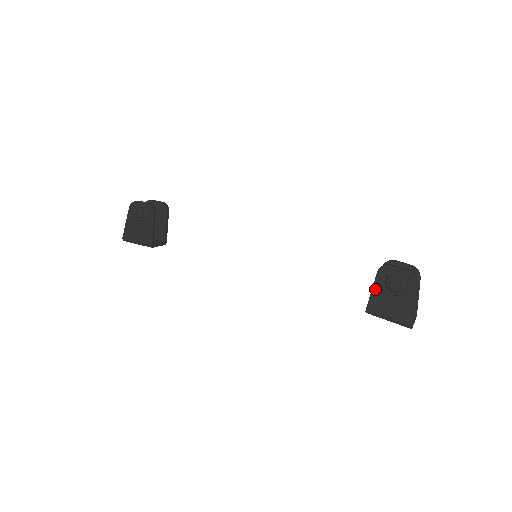
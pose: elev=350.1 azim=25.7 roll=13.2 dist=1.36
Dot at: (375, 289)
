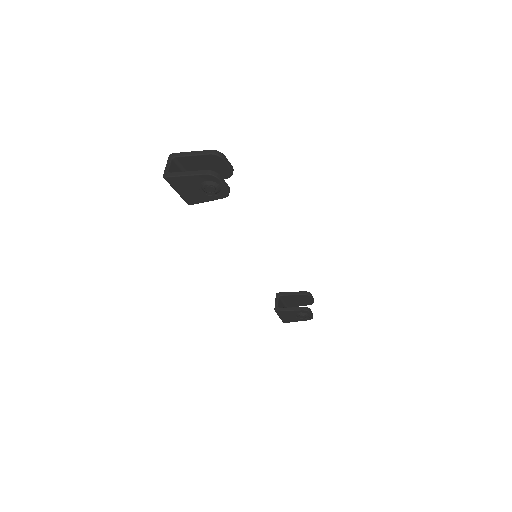
Dot at: (292, 312)
